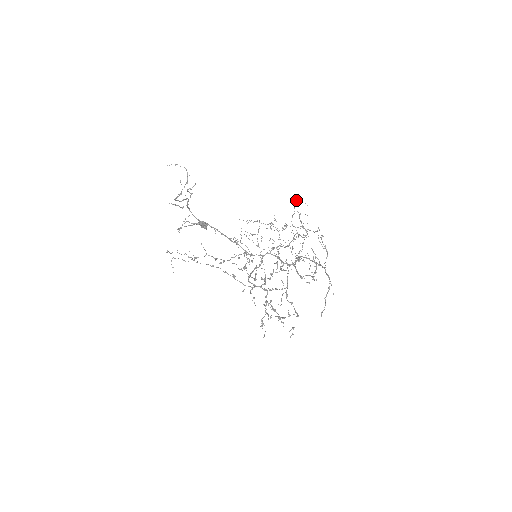
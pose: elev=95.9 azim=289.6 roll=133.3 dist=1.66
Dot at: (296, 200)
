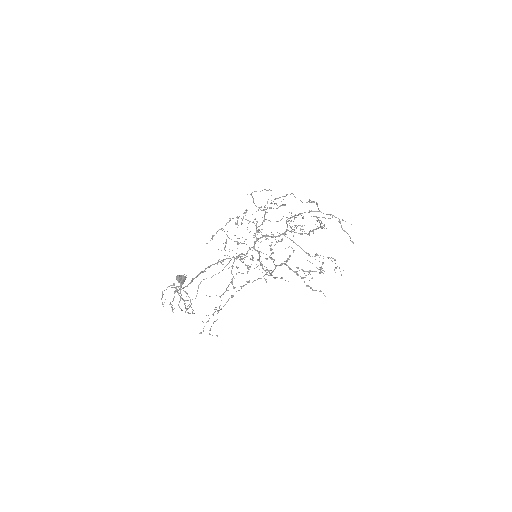
Dot at: (251, 193)
